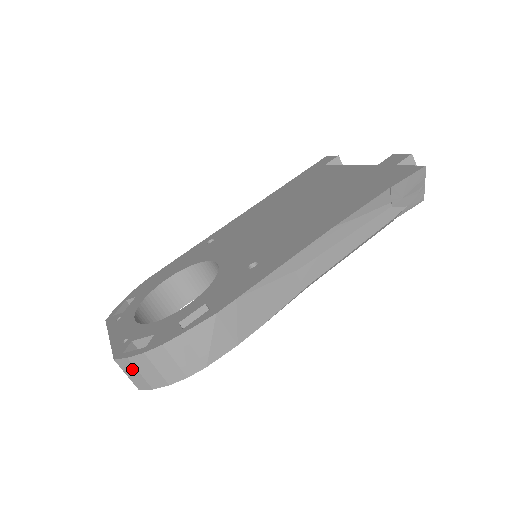
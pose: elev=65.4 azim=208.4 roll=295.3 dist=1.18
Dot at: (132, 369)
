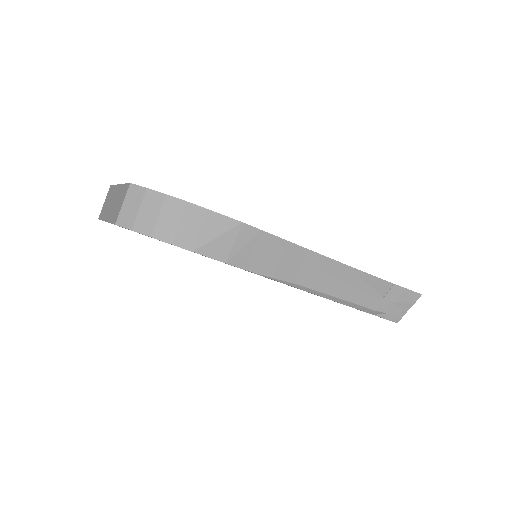
Dot at: (137, 200)
